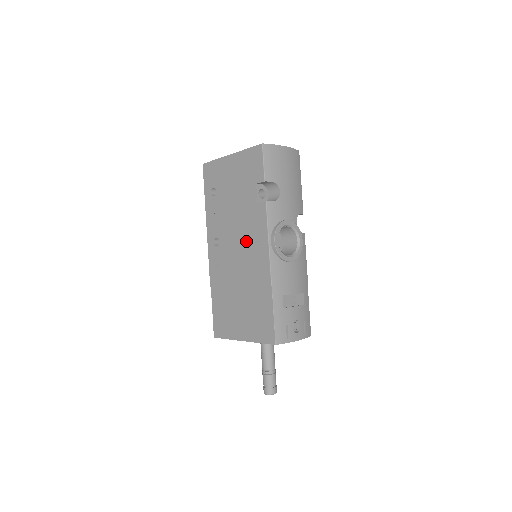
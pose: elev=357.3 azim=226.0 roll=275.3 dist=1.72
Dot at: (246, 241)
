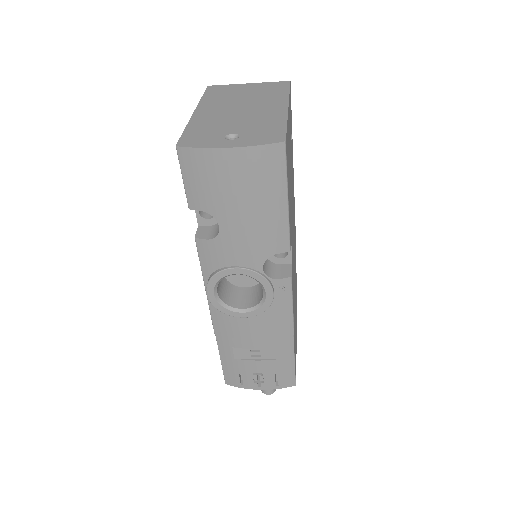
Dot at: occluded
